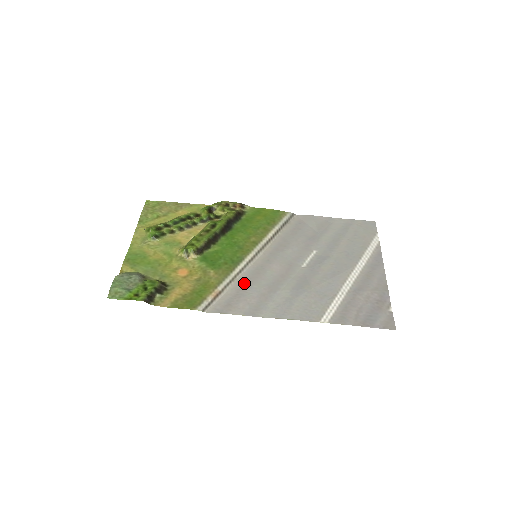
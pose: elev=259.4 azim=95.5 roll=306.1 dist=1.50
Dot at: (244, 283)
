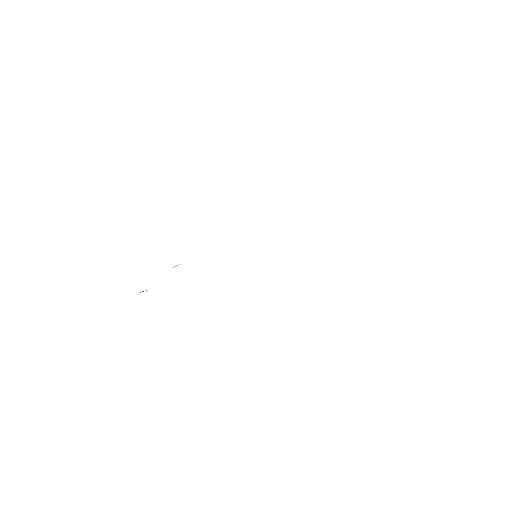
Dot at: occluded
